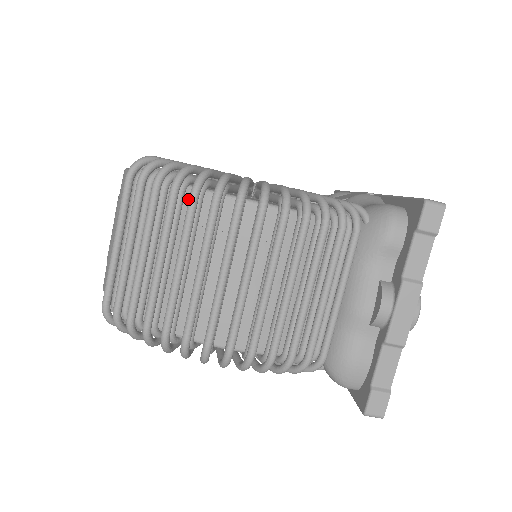
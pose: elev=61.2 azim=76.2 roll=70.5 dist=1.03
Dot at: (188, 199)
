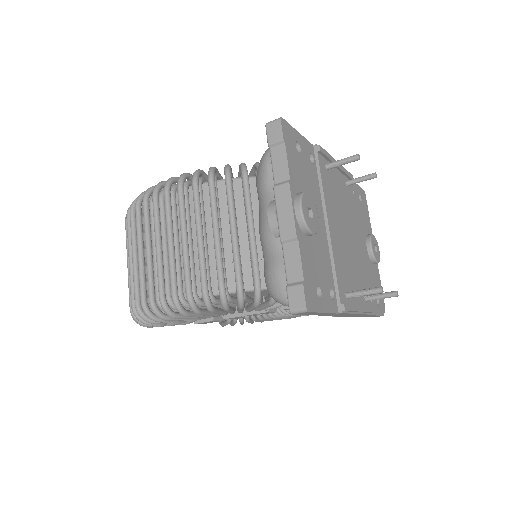
Dot at: occluded
